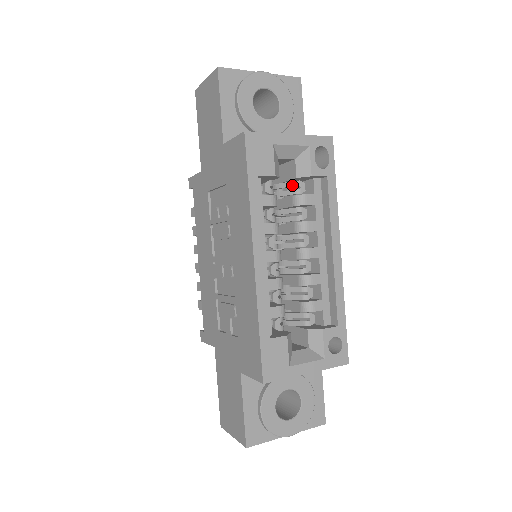
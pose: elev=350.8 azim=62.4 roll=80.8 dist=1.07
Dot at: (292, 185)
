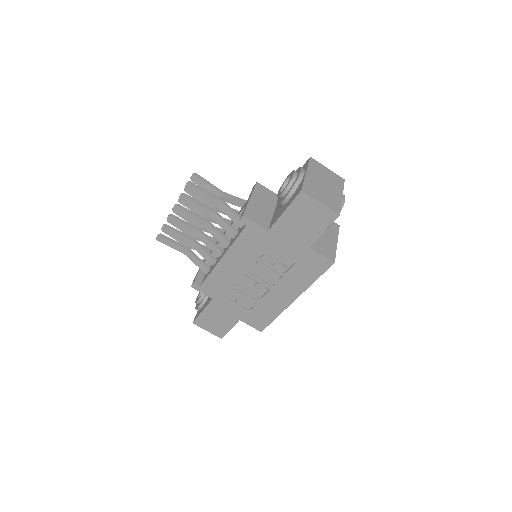
Dot at: occluded
